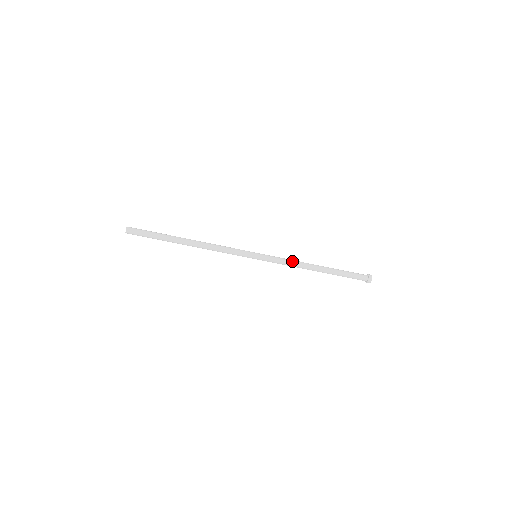
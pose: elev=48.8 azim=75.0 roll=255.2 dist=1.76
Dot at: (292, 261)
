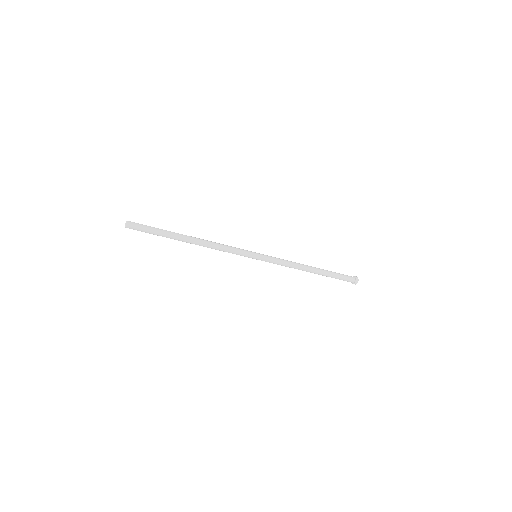
Dot at: (290, 262)
